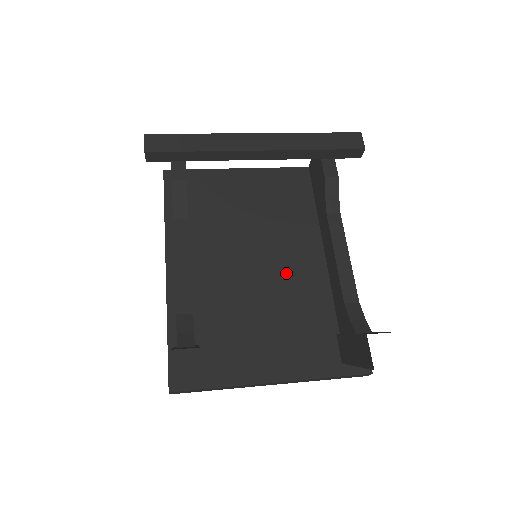
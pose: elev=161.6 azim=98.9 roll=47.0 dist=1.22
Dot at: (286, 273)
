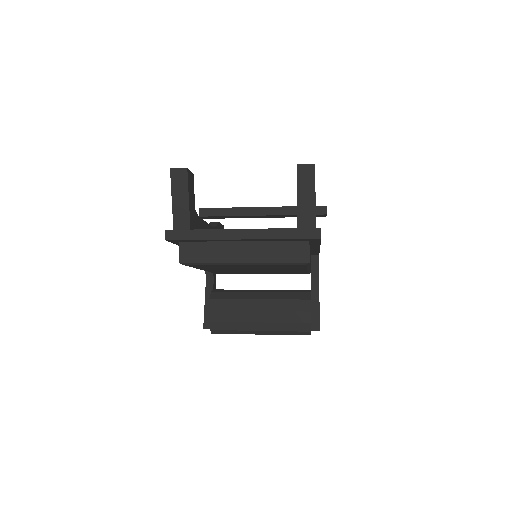
Dot at: occluded
